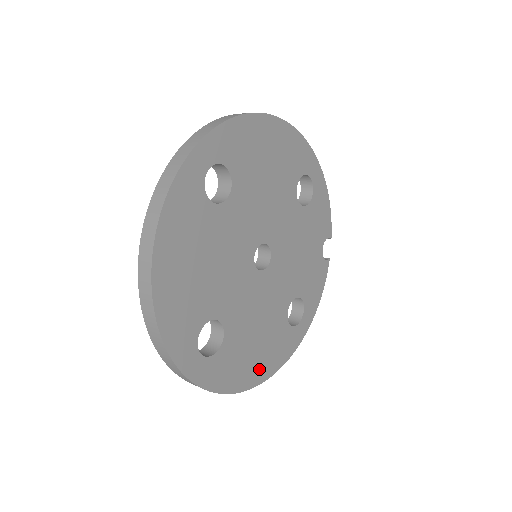
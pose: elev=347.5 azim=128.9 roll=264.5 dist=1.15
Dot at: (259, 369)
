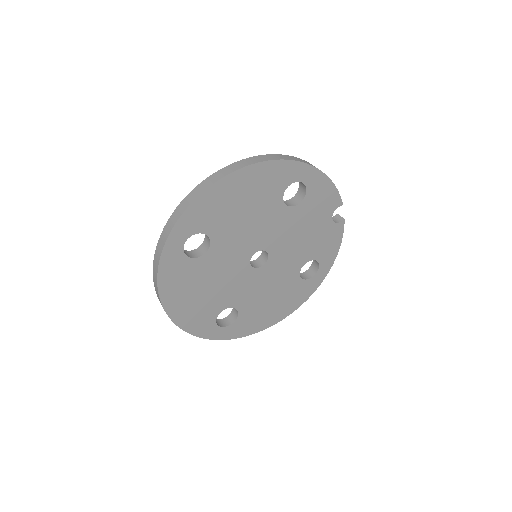
Dot at: (279, 313)
